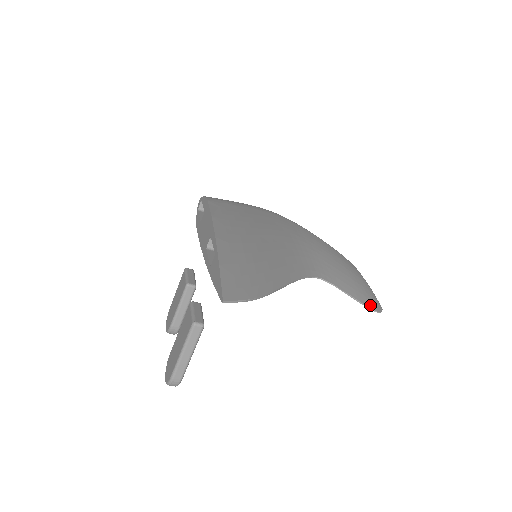
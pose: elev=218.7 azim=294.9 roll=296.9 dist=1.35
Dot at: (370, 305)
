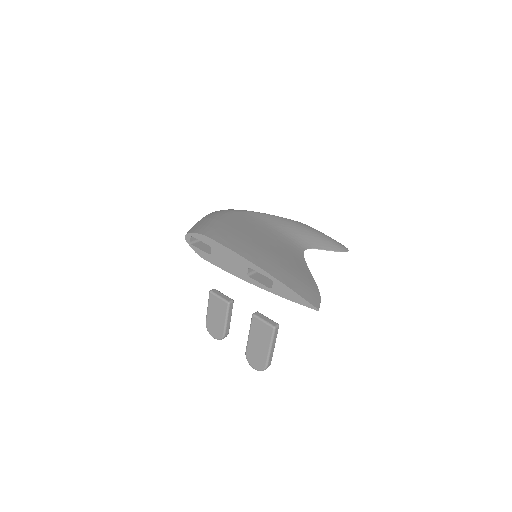
Dot at: (342, 250)
